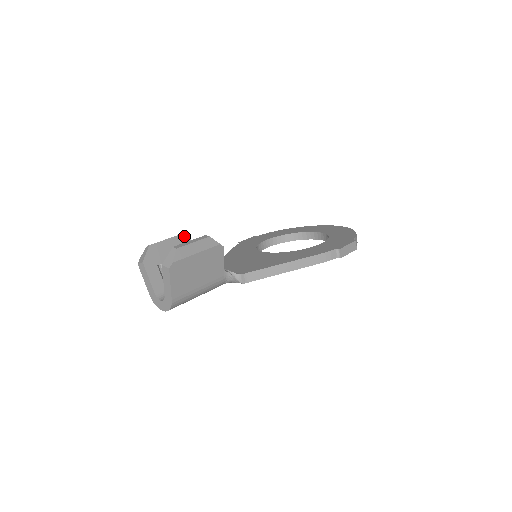
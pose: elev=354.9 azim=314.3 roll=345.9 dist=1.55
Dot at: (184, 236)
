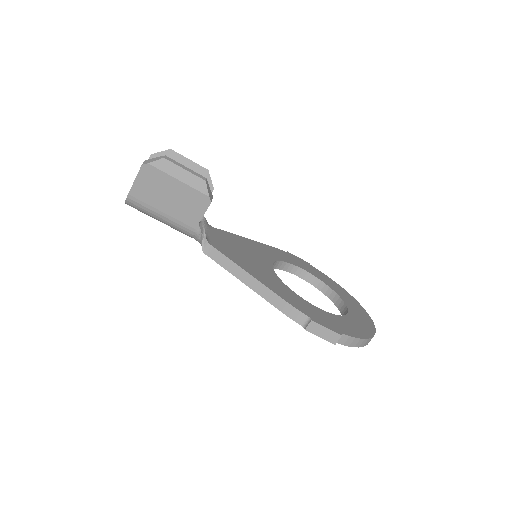
Dot at: occluded
